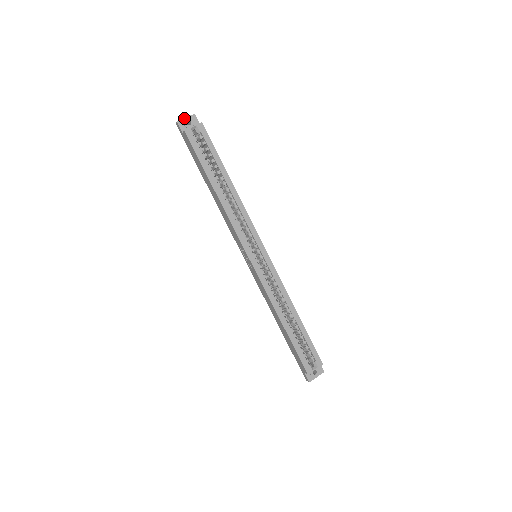
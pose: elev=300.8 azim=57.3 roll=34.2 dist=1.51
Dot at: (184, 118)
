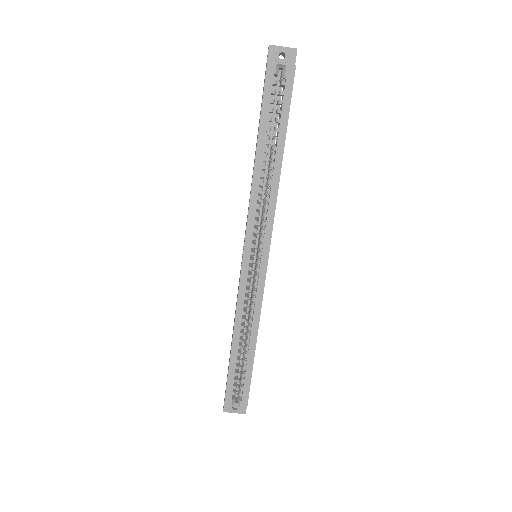
Dot at: (281, 46)
